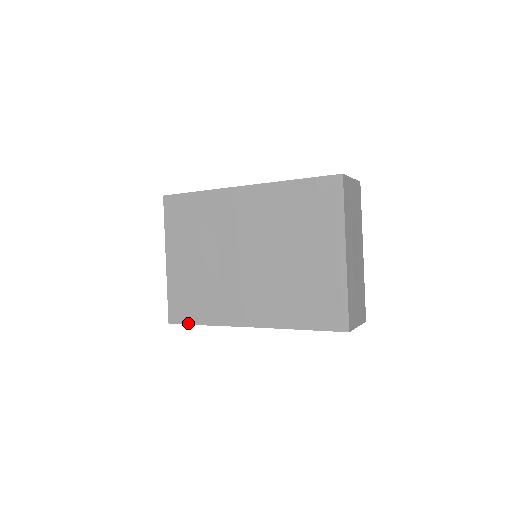
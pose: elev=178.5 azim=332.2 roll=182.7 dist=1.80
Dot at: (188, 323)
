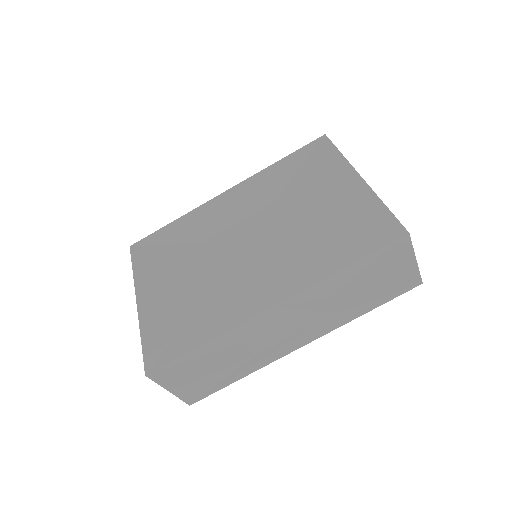
Dot at: (177, 356)
